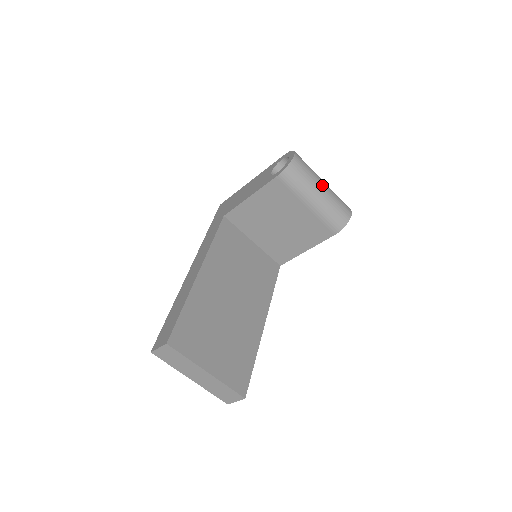
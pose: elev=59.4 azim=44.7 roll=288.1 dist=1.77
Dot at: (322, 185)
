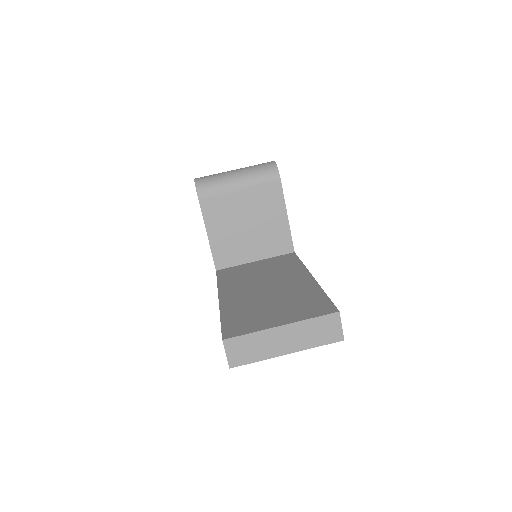
Dot at: (232, 171)
